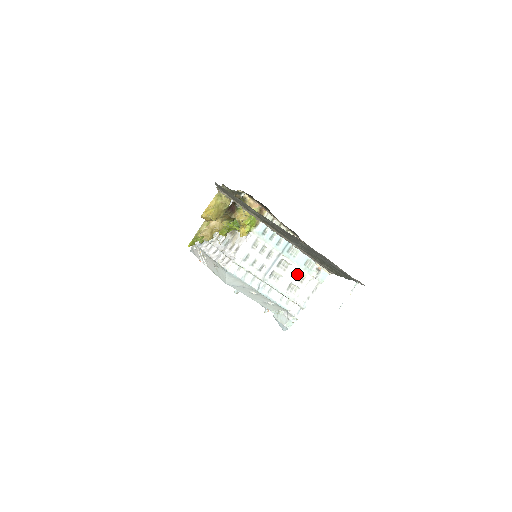
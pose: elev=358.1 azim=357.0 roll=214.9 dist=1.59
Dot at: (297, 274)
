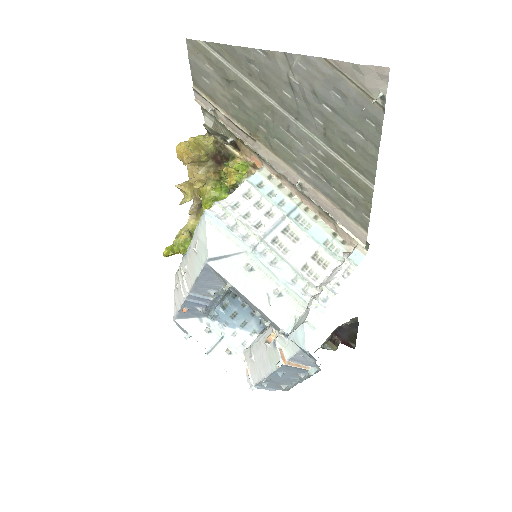
Dot at: (315, 255)
